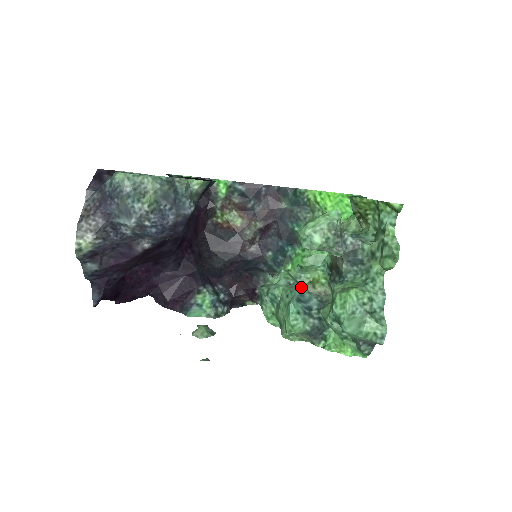
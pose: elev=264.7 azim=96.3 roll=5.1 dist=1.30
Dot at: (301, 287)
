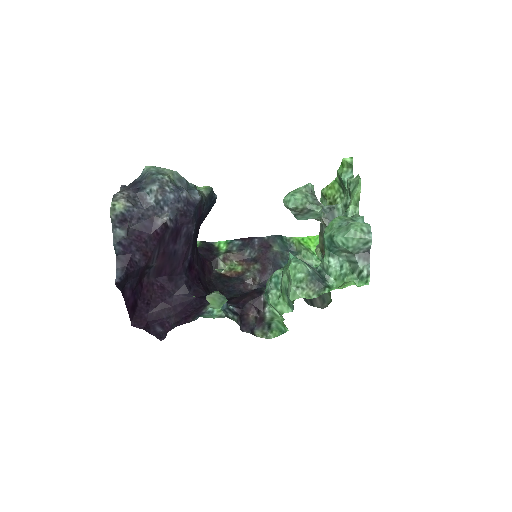
Dot at: occluded
